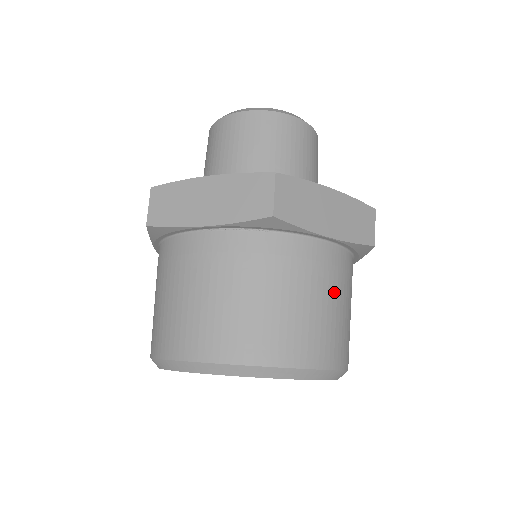
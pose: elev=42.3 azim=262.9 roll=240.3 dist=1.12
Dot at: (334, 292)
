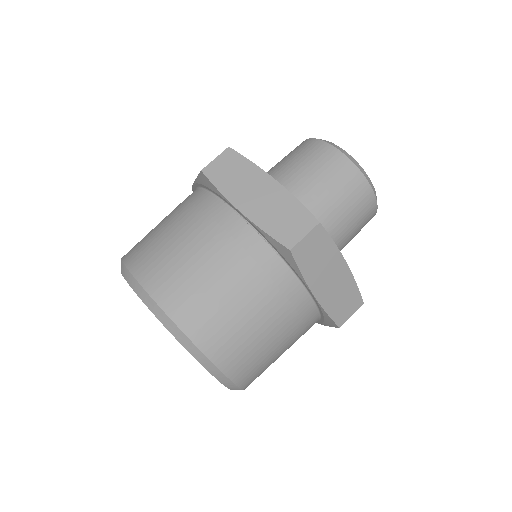
Dot at: (283, 334)
